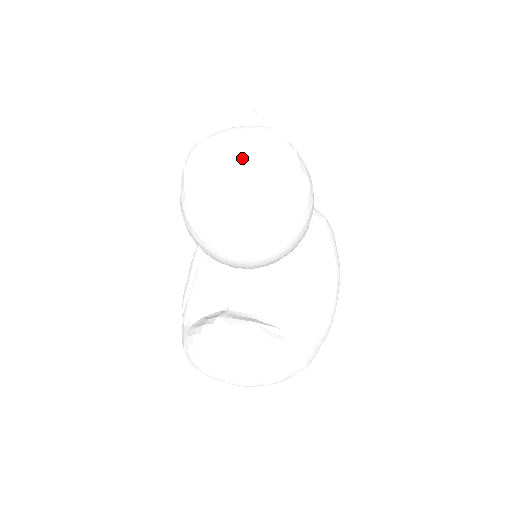
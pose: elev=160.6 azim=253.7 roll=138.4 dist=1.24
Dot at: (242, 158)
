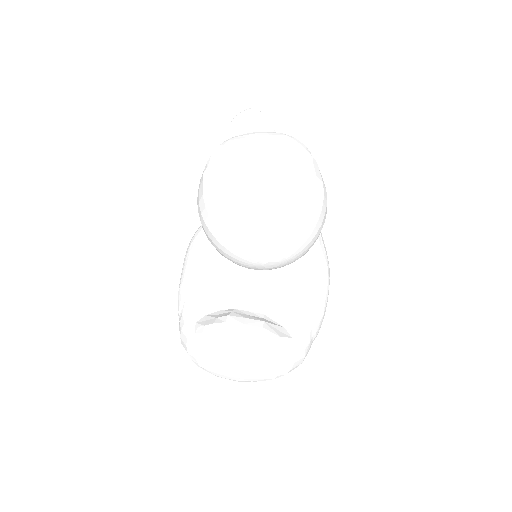
Dot at: (276, 166)
